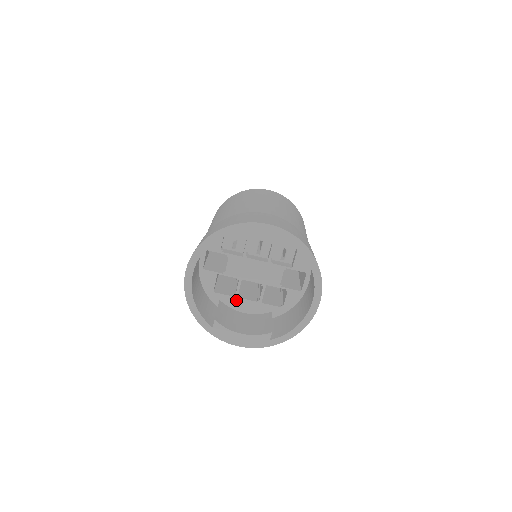
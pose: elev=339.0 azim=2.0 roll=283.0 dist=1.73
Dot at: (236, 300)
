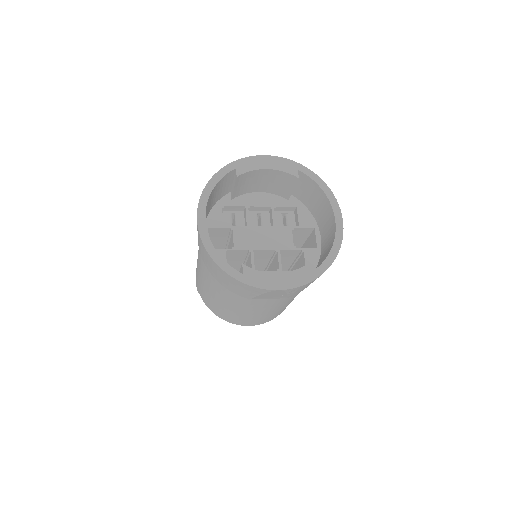
Dot at: occluded
